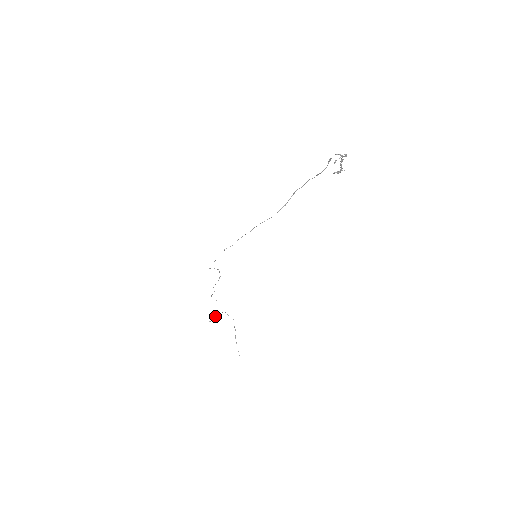
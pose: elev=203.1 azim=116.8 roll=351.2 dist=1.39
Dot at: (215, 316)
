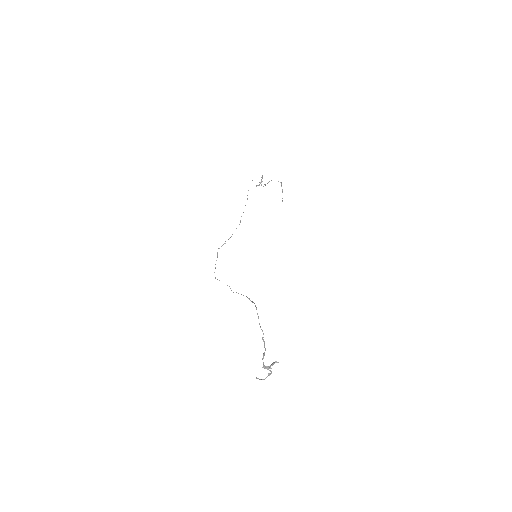
Dot at: occluded
